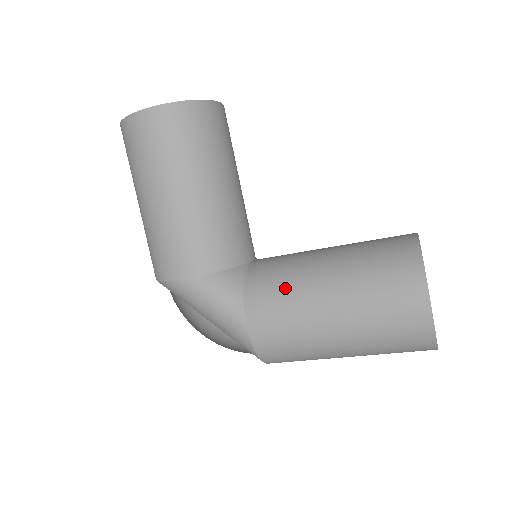
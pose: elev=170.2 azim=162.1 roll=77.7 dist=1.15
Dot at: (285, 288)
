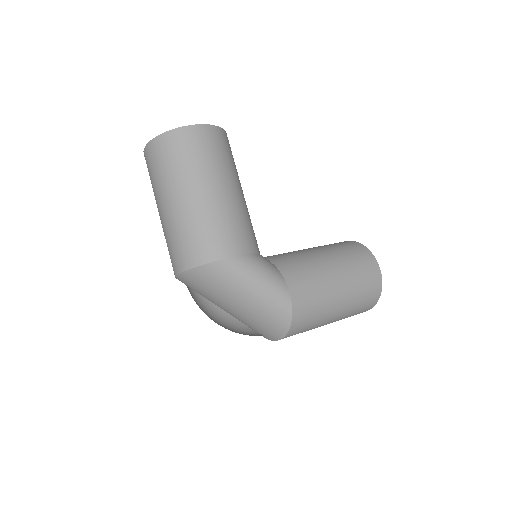
Dot at: (305, 264)
